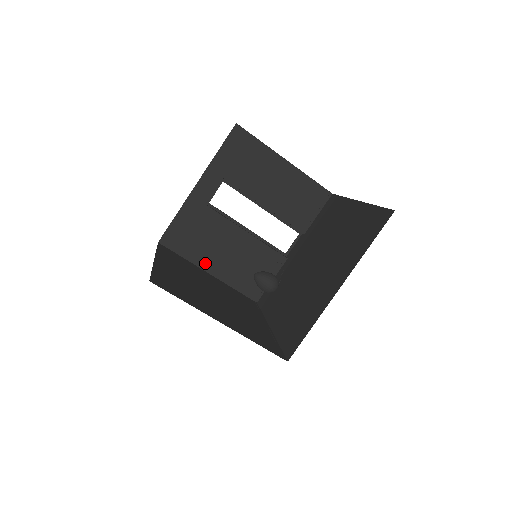
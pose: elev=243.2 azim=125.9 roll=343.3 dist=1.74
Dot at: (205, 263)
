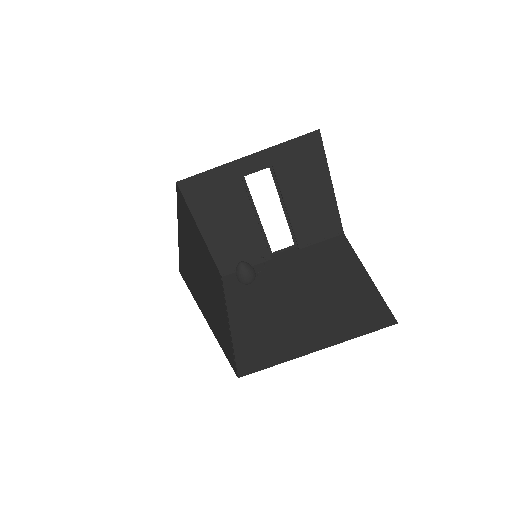
Dot at: (204, 223)
